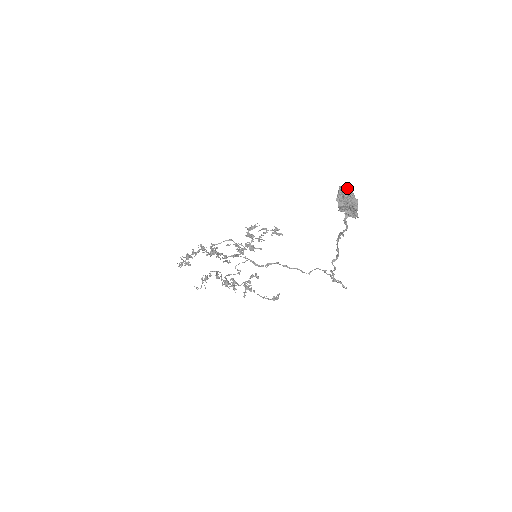
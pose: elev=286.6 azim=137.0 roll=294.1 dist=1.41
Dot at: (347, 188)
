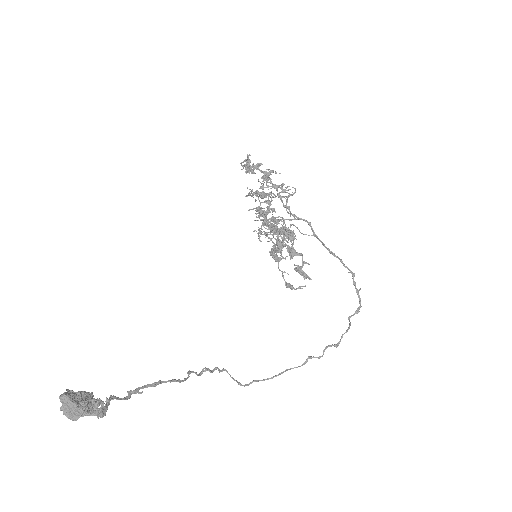
Dot at: (73, 405)
